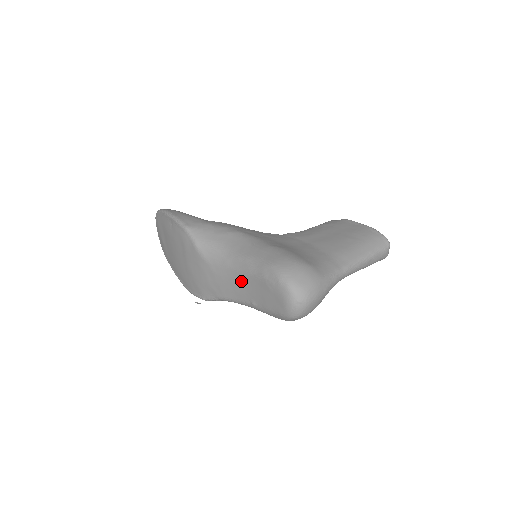
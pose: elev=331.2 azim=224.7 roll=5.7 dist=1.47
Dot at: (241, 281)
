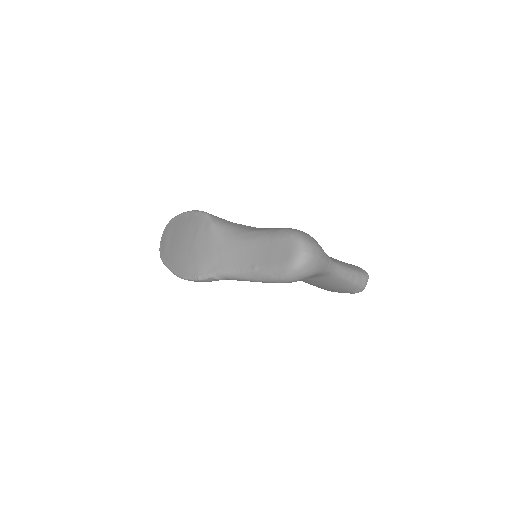
Dot at: (249, 248)
